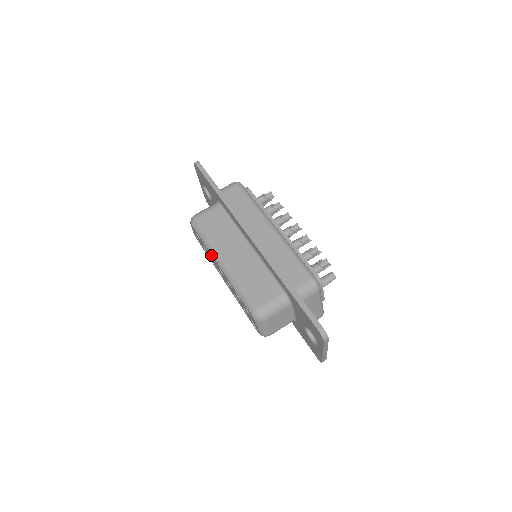
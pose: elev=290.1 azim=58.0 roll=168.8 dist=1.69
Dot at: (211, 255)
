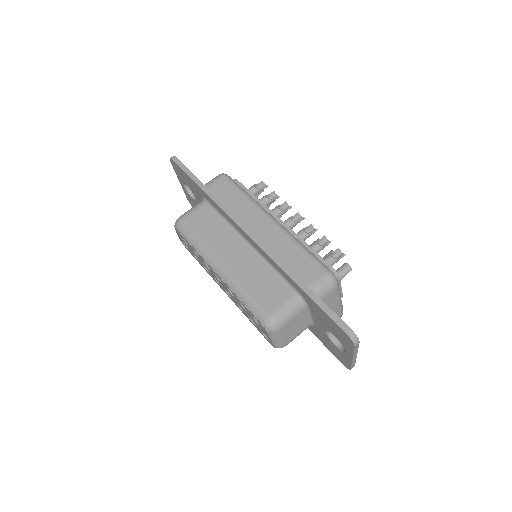
Dot at: (204, 261)
